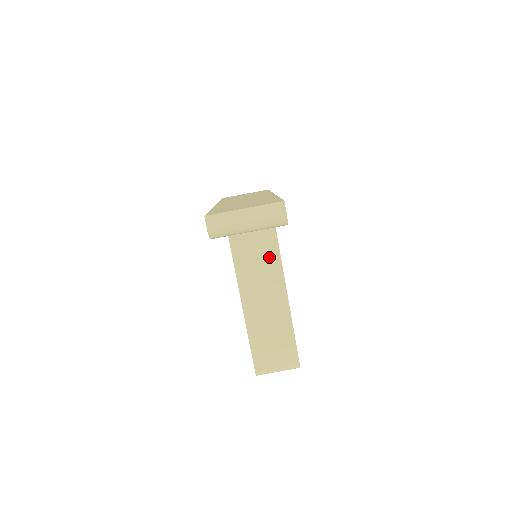
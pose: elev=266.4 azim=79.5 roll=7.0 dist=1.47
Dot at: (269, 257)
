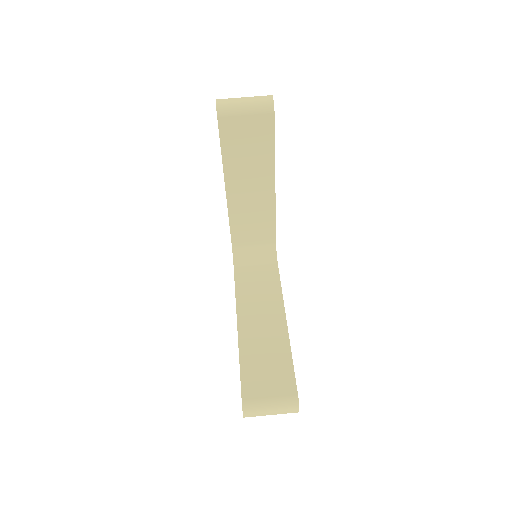
Dot at: (270, 289)
